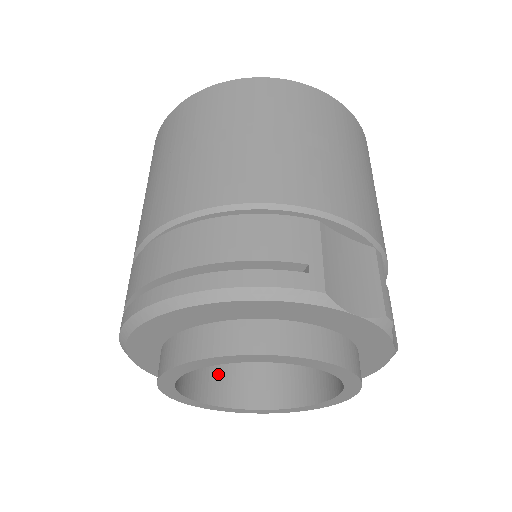
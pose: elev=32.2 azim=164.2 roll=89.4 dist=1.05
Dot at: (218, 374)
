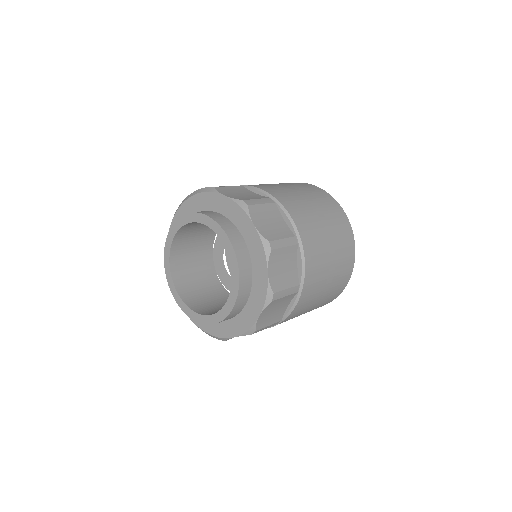
Dot at: (207, 305)
